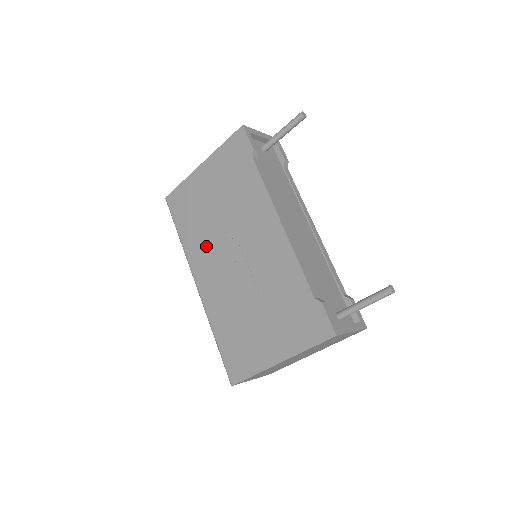
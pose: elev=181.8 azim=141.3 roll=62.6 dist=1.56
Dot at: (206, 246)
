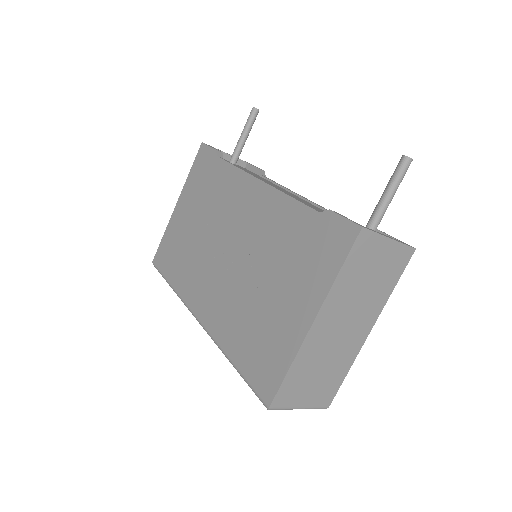
Dot at: (197, 270)
